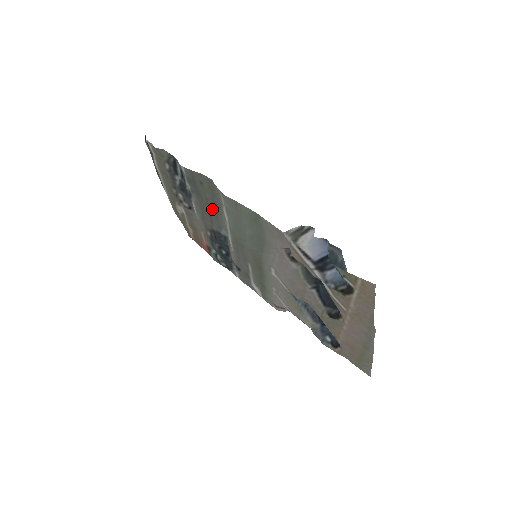
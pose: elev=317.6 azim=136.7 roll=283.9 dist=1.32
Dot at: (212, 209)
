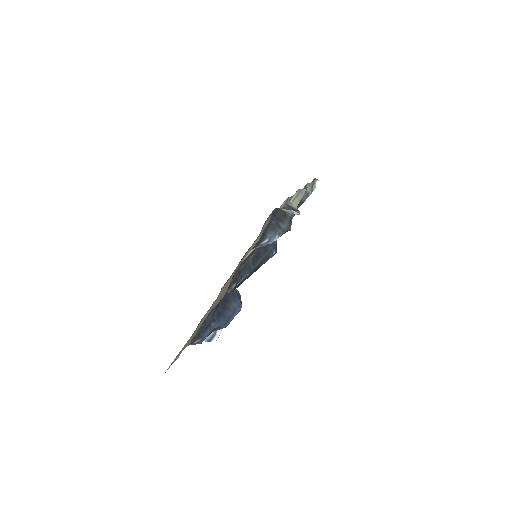
Dot at: occluded
